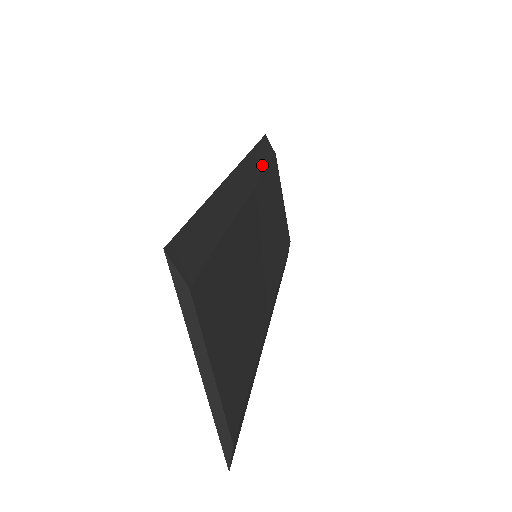
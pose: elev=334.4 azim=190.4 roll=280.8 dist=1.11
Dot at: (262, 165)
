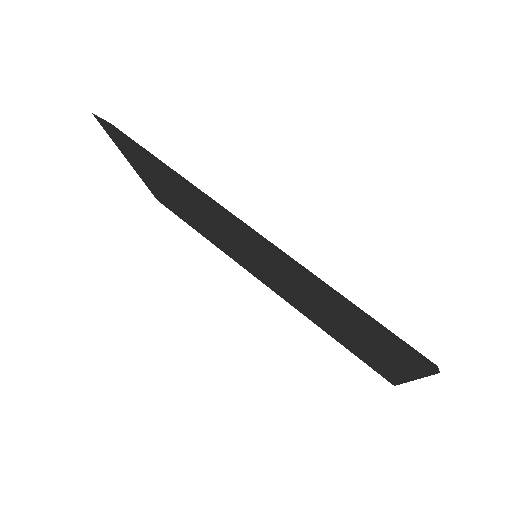
Dot at: (169, 168)
